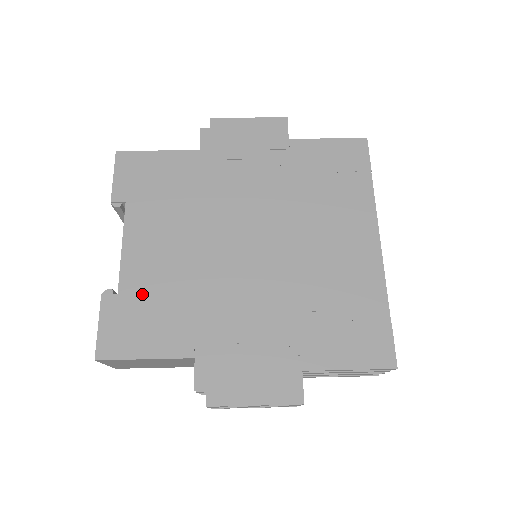
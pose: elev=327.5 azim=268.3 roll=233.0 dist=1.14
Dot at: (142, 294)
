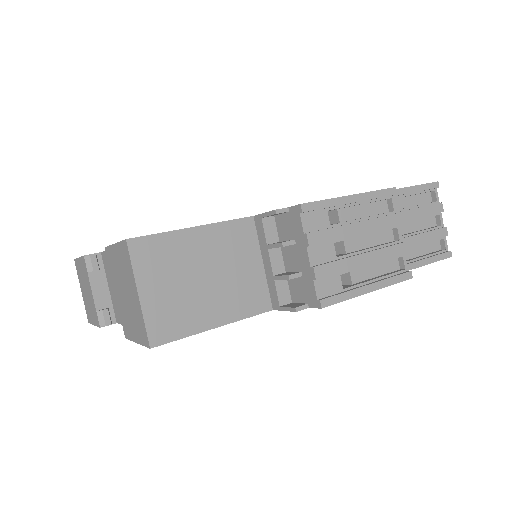
Dot at: occluded
